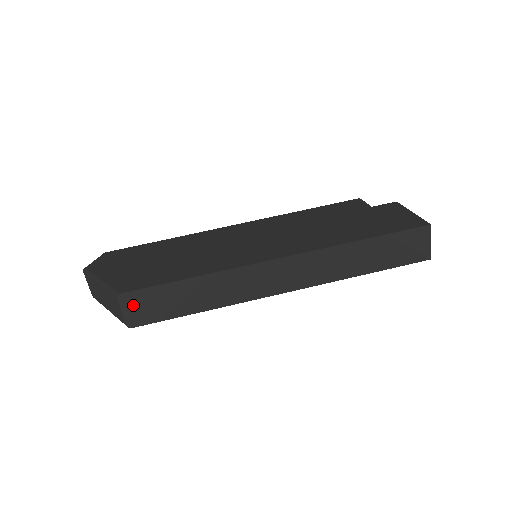
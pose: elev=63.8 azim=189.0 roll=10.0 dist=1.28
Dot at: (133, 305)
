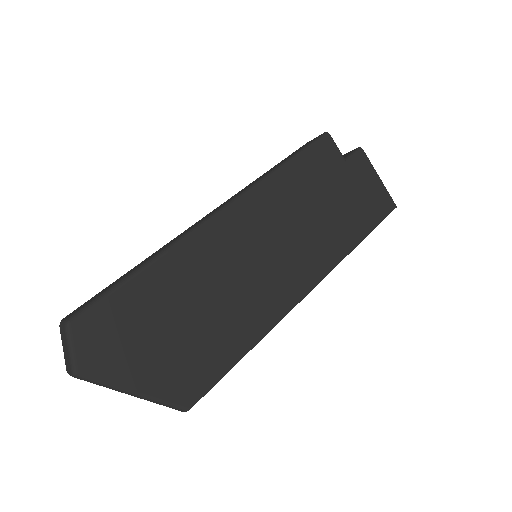
Dot at: occluded
